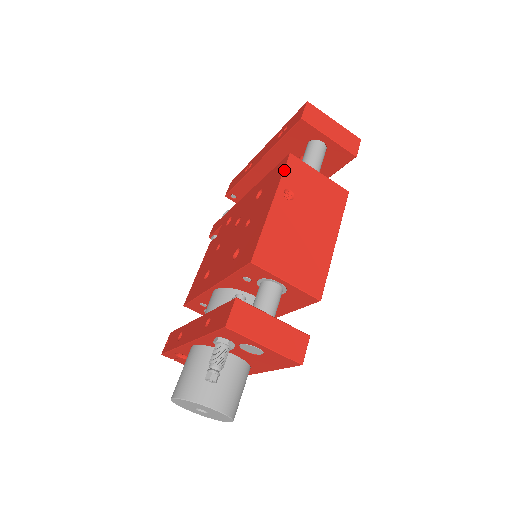
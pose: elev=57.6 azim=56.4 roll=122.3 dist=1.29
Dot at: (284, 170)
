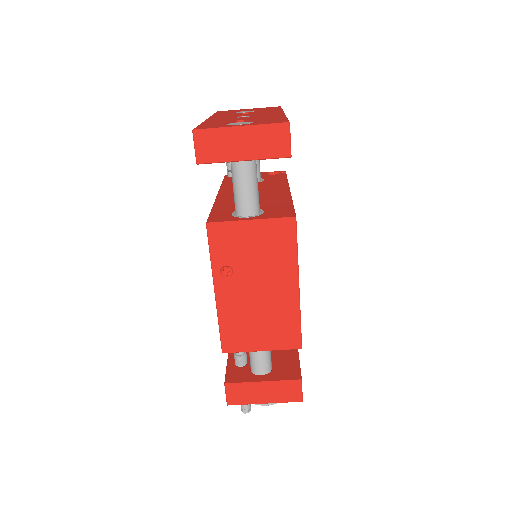
Dot at: (209, 249)
